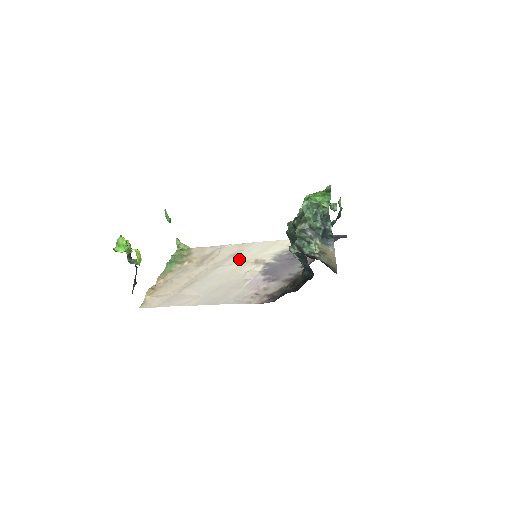
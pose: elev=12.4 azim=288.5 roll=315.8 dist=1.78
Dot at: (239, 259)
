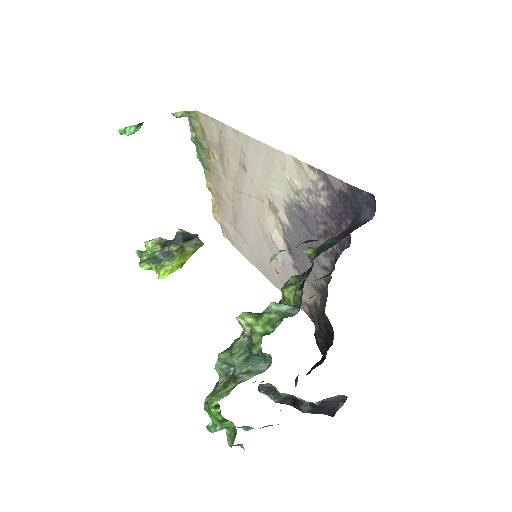
Dot at: (251, 186)
